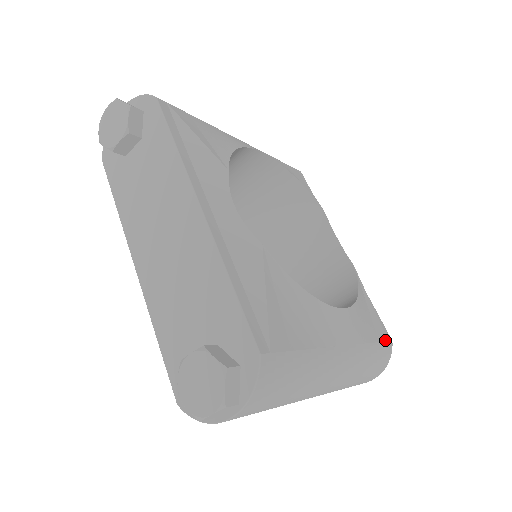
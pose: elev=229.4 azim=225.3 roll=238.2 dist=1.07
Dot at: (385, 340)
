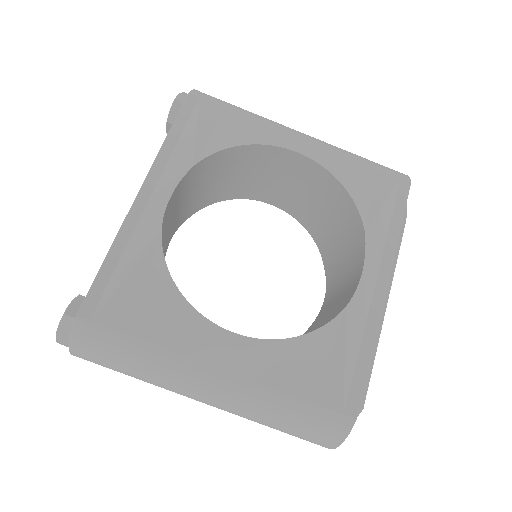
Dot at: (334, 409)
